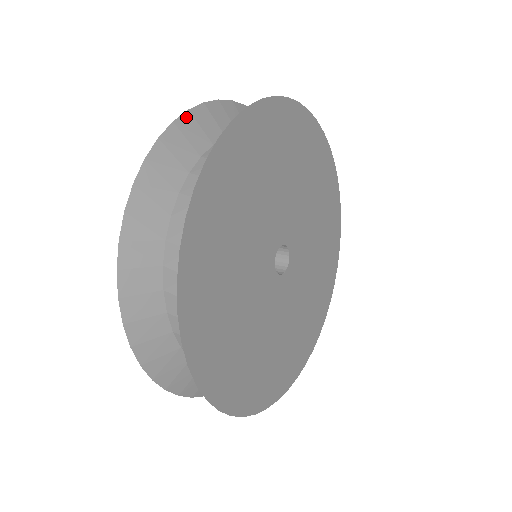
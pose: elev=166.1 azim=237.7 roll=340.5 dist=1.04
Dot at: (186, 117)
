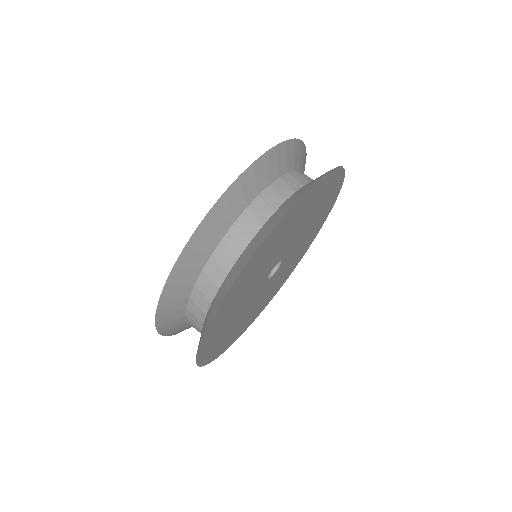
Dot at: (174, 272)
